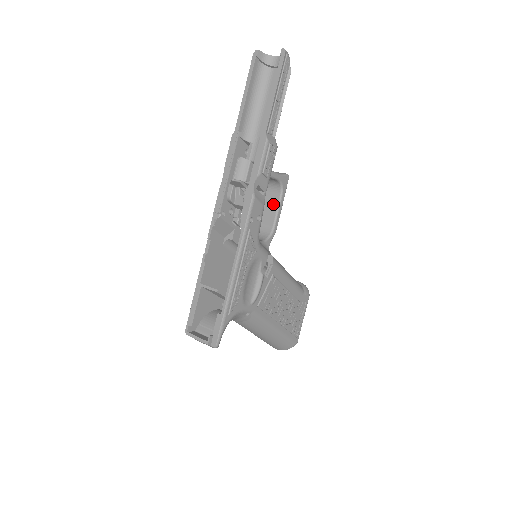
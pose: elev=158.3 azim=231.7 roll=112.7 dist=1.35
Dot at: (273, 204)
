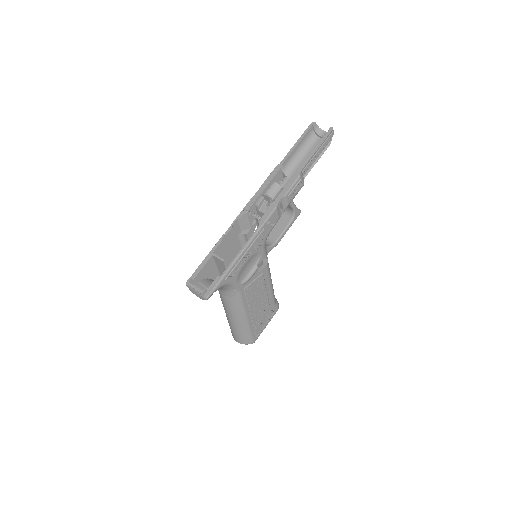
Dot at: (283, 226)
